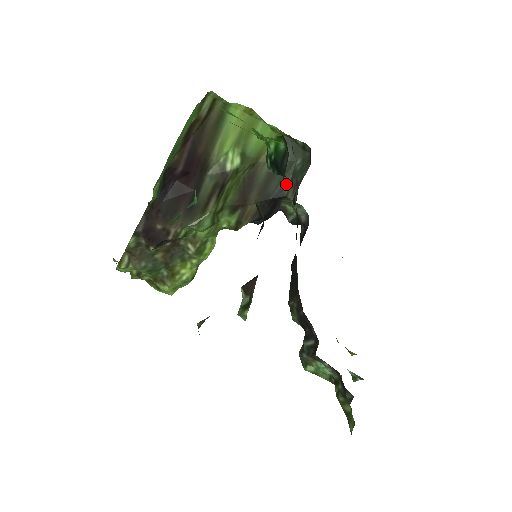
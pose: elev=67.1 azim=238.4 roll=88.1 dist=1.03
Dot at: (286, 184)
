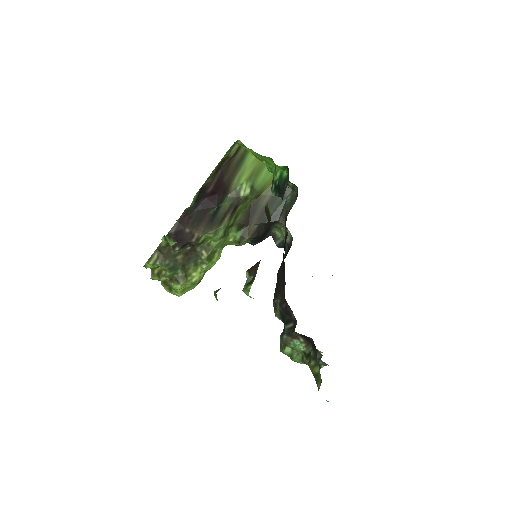
Dot at: (279, 213)
